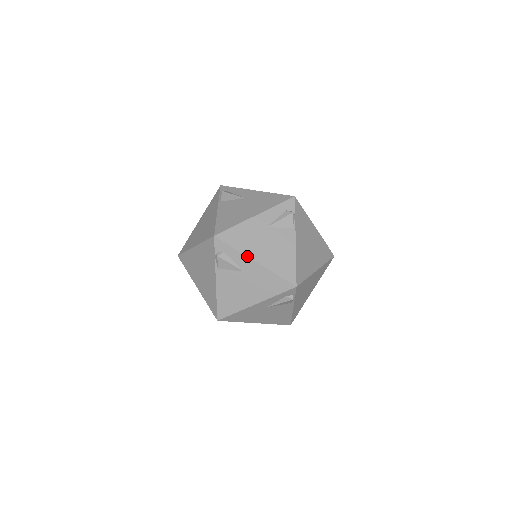
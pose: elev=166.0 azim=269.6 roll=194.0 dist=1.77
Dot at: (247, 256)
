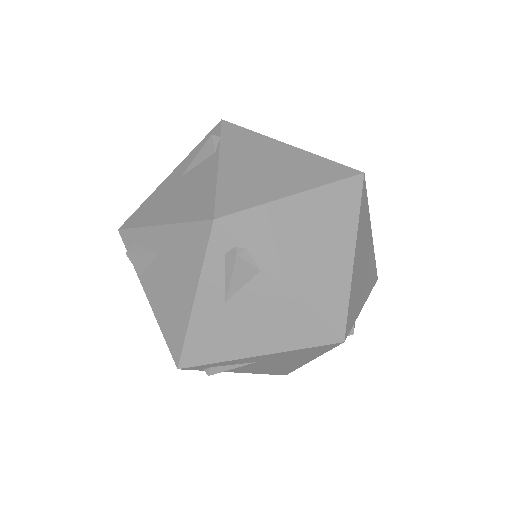
Dot at: occluded
